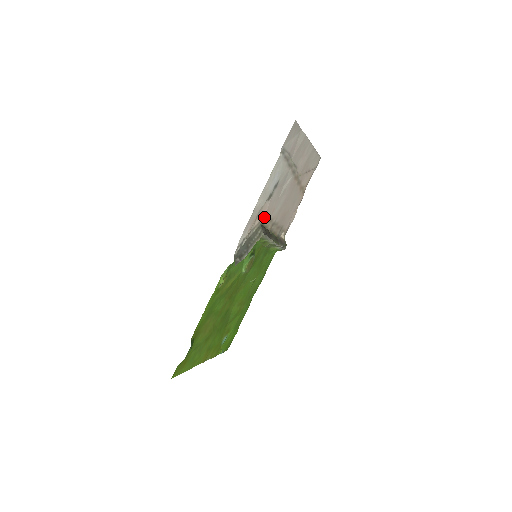
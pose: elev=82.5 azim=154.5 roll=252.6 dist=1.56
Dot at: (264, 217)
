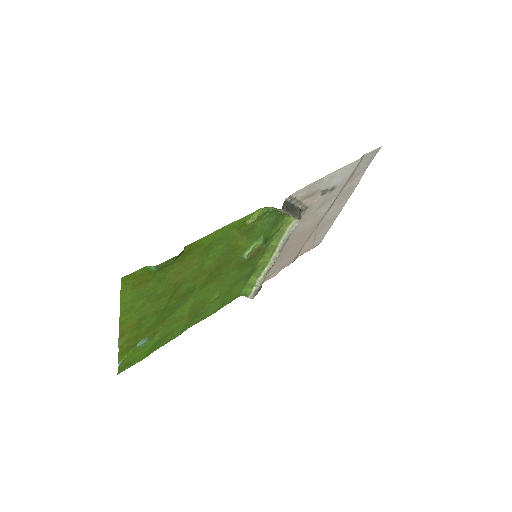
Dot at: (305, 209)
